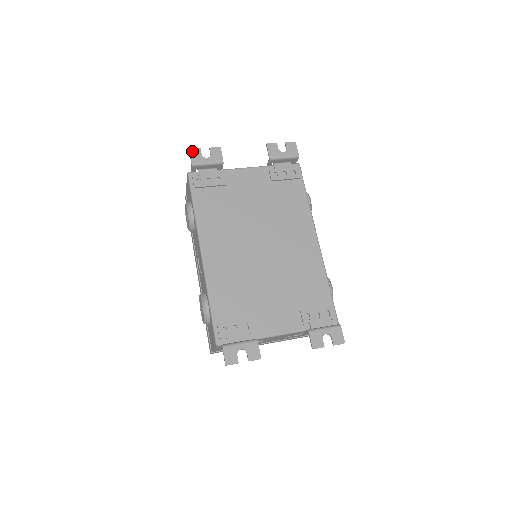
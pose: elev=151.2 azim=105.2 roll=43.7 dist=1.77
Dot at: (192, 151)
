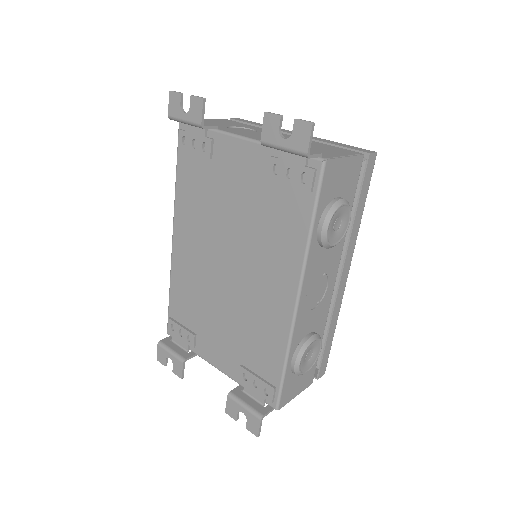
Dot at: (171, 95)
